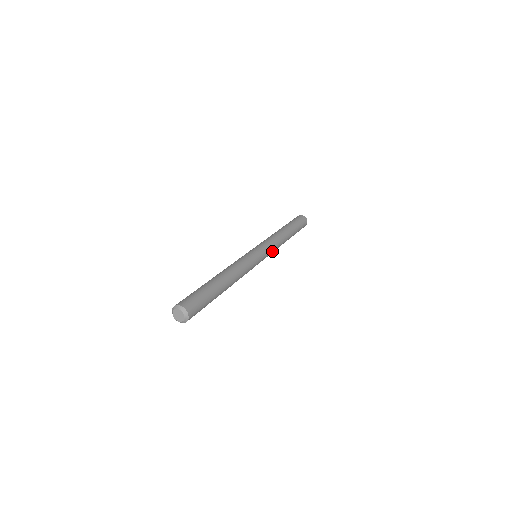
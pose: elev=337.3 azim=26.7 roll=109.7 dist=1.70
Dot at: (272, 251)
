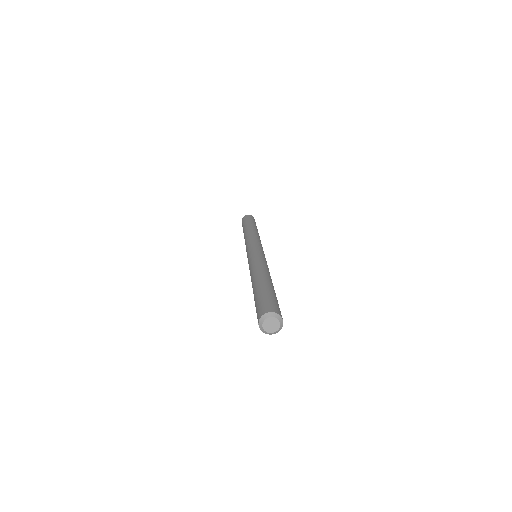
Dot at: occluded
